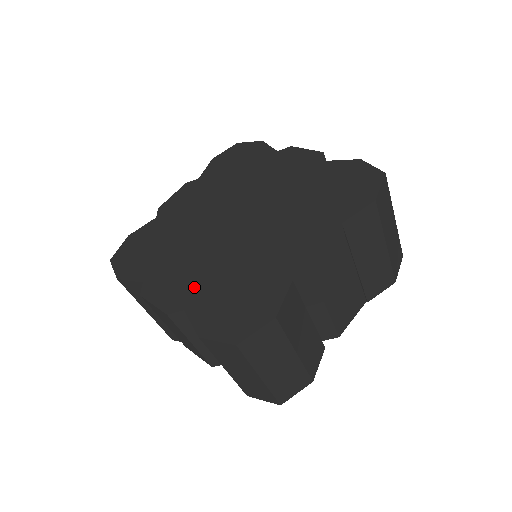
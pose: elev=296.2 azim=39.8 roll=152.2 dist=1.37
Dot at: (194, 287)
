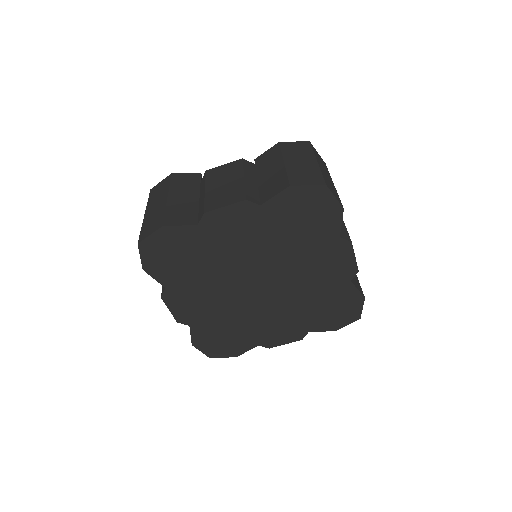
Dot at: (202, 316)
